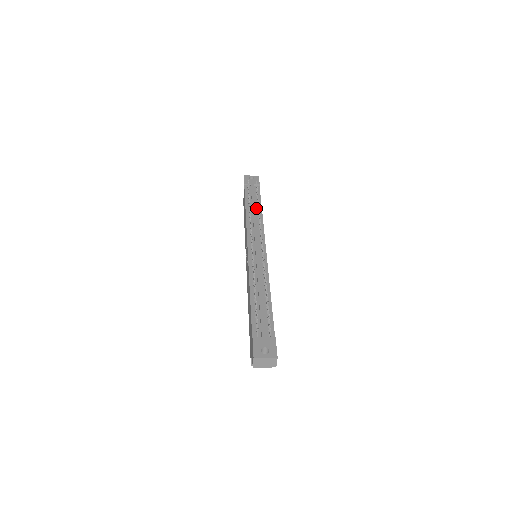
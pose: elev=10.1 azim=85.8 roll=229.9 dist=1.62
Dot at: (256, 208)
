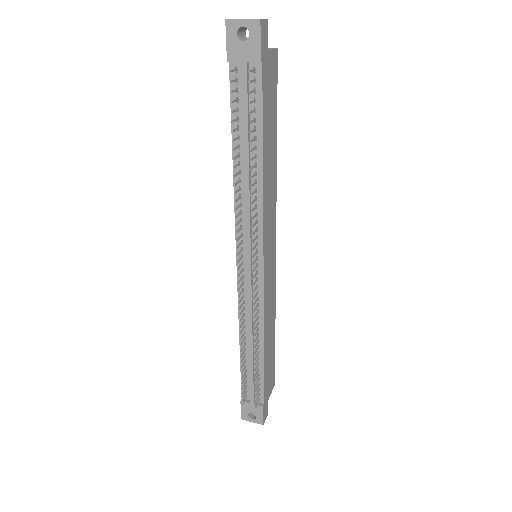
Dot at: (251, 157)
